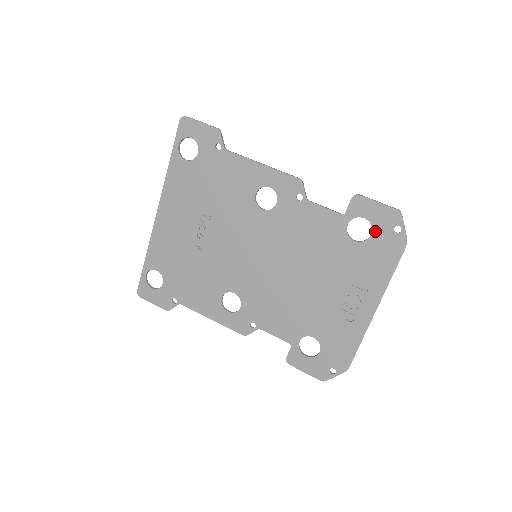
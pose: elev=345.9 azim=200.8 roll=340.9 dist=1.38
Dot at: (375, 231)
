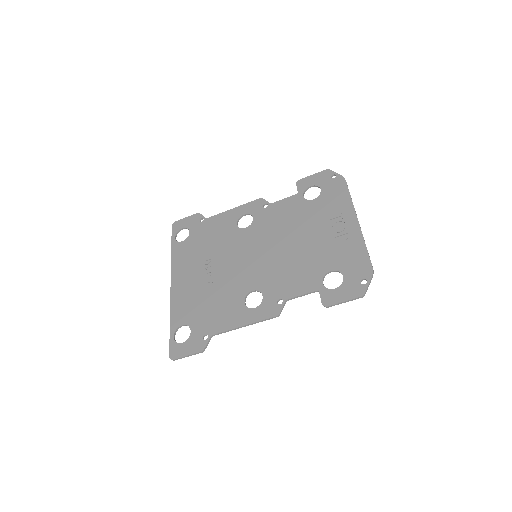
Dot at: (322, 186)
